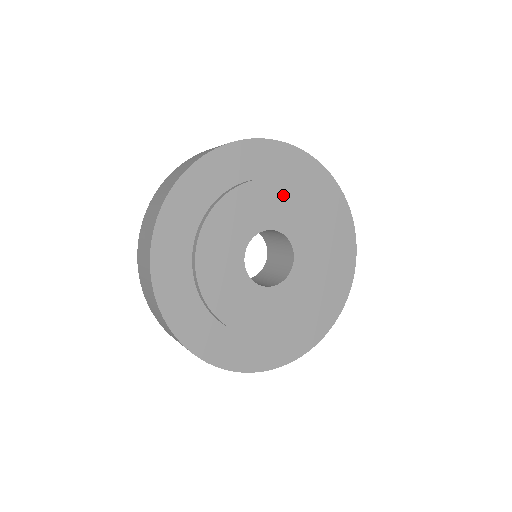
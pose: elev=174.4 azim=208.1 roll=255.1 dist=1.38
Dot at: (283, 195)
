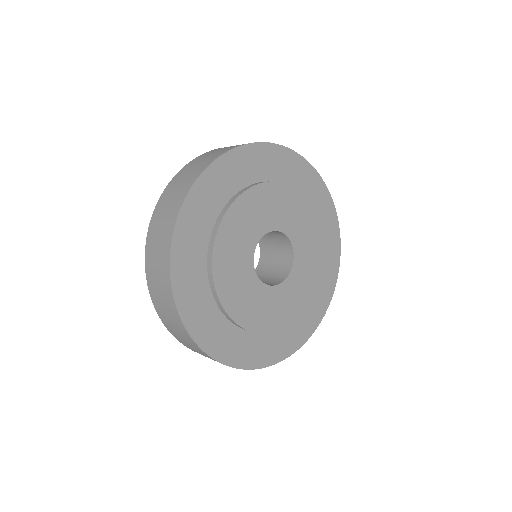
Dot at: (275, 195)
